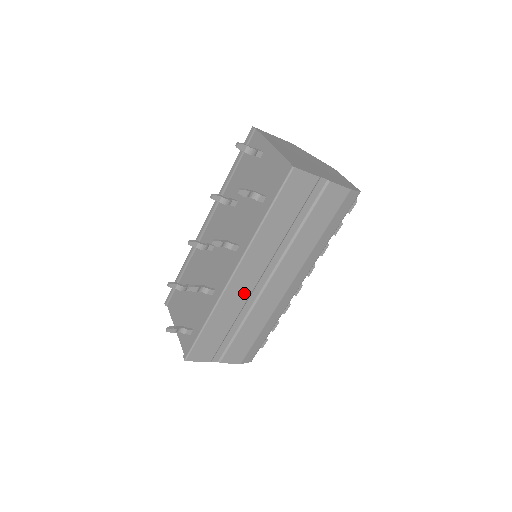
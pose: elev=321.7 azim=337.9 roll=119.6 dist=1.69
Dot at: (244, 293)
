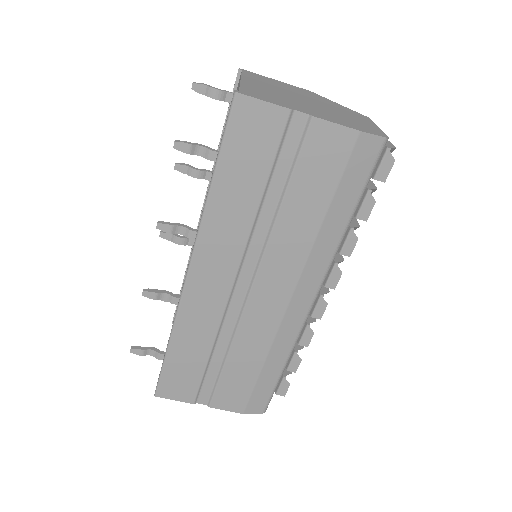
Dot at: (214, 304)
